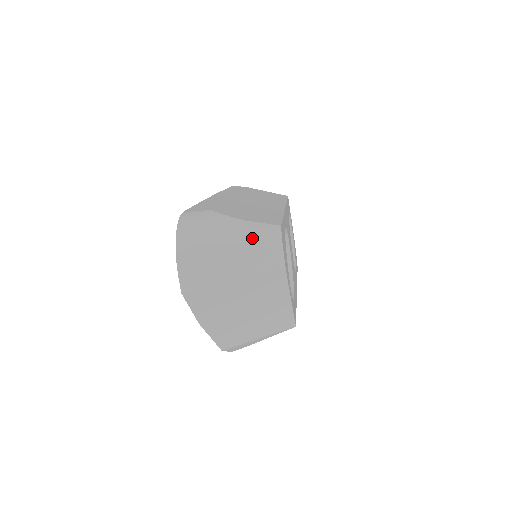
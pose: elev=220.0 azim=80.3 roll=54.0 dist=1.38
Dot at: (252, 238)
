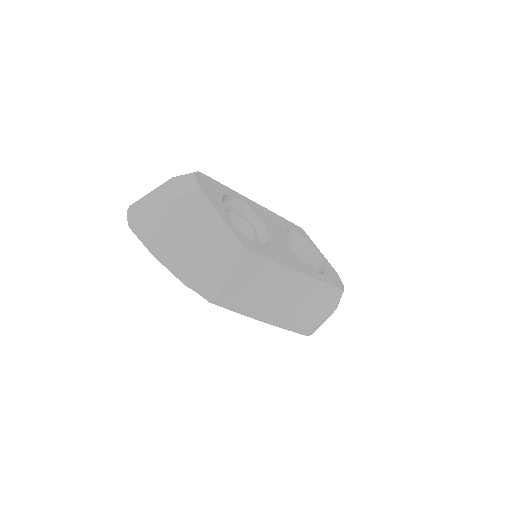
Dot at: (173, 180)
